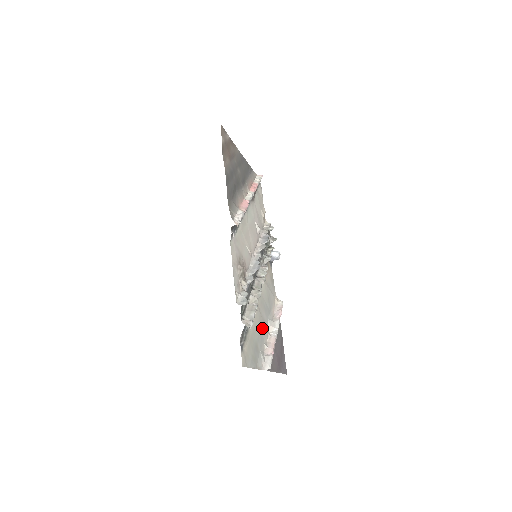
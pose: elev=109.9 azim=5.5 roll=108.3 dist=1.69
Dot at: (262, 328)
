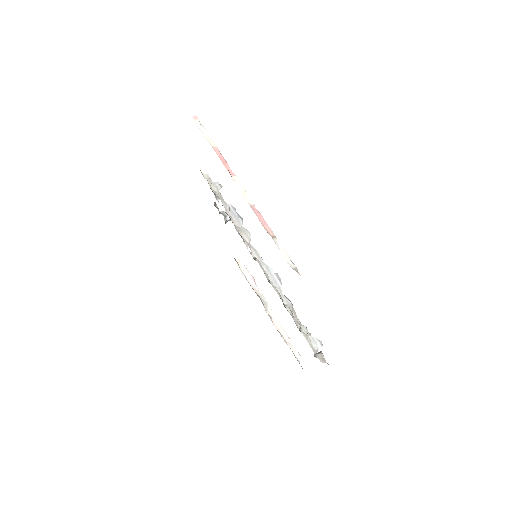
Dot at: occluded
